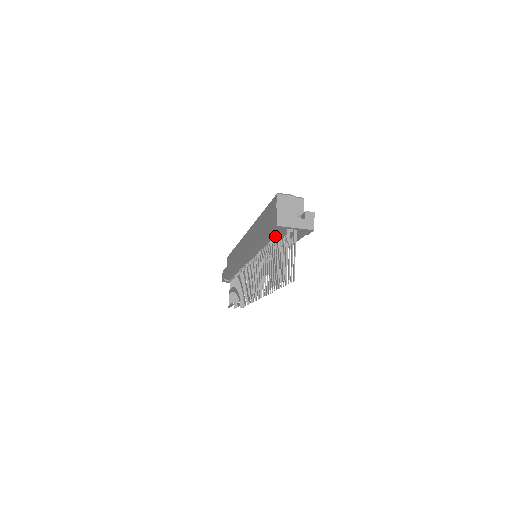
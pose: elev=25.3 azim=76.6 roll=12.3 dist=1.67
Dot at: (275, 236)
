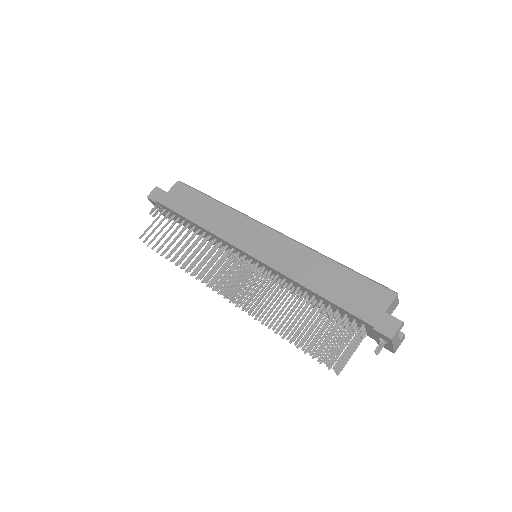
Dot at: (355, 320)
